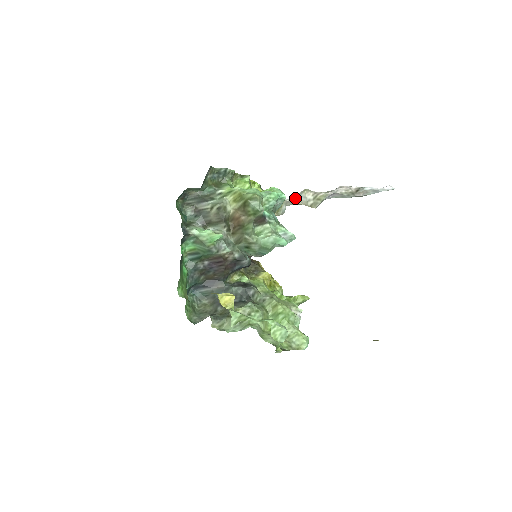
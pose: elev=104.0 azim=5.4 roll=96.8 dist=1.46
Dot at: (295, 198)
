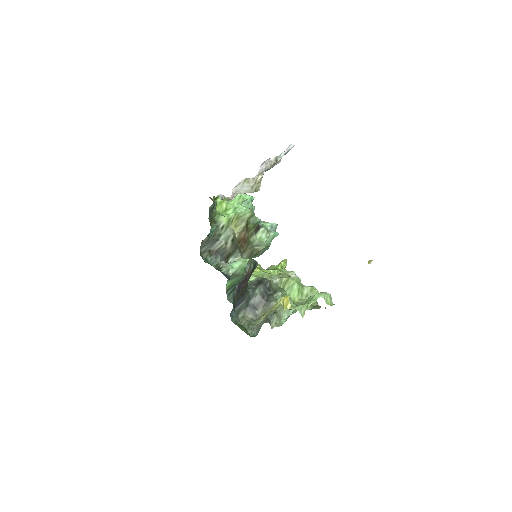
Dot at: (239, 191)
